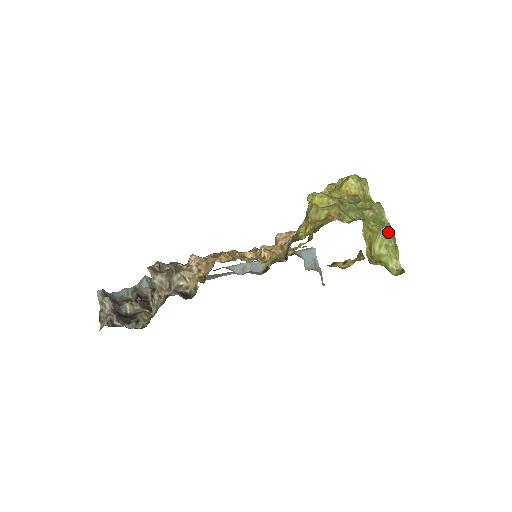
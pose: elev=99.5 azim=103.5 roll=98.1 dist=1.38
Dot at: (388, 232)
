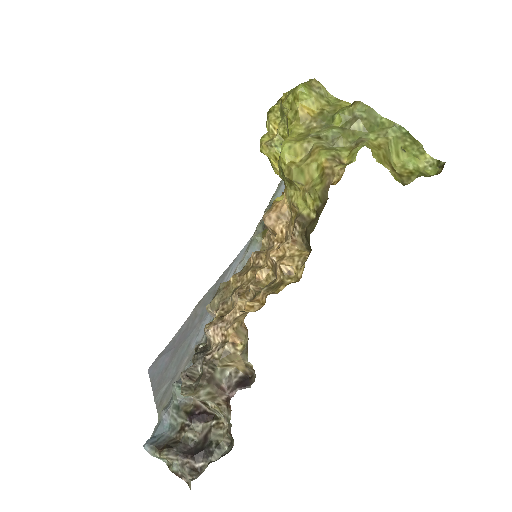
Dot at: (397, 132)
